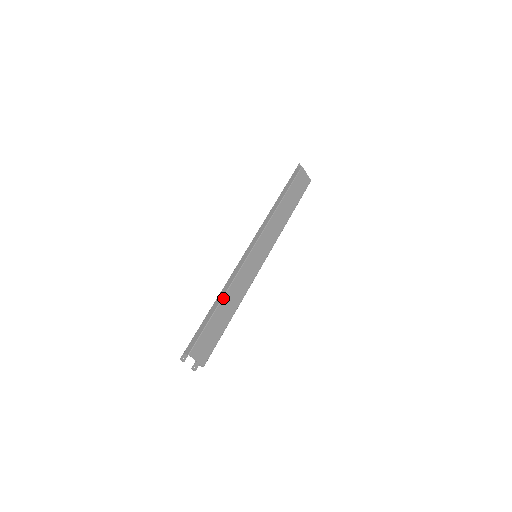
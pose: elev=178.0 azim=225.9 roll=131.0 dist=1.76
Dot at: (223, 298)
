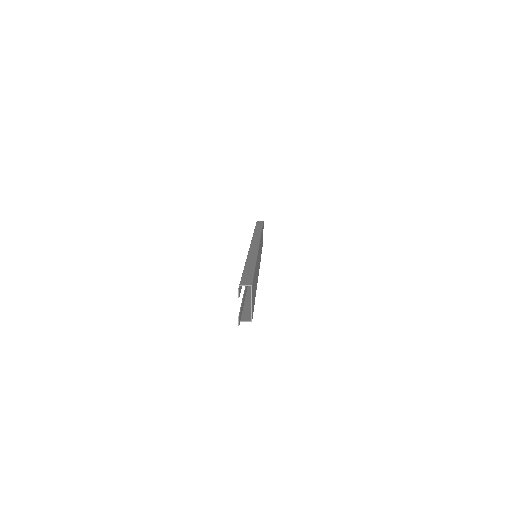
Dot at: (256, 261)
